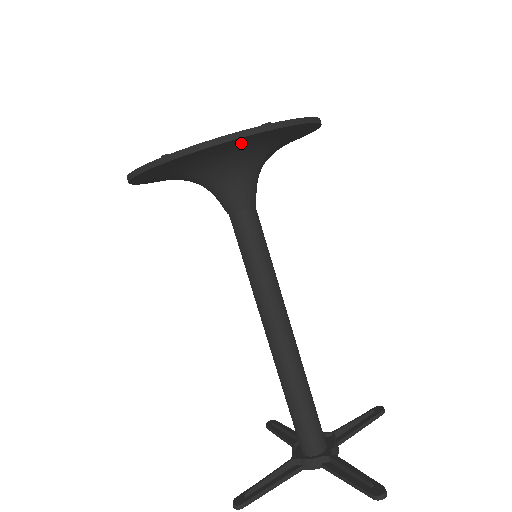
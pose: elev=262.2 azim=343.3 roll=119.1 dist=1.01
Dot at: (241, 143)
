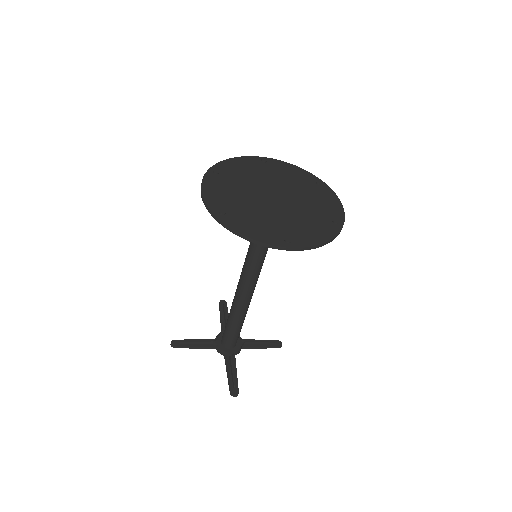
Dot at: occluded
